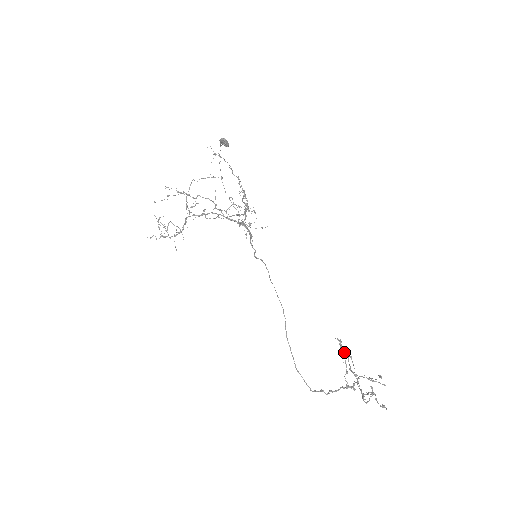
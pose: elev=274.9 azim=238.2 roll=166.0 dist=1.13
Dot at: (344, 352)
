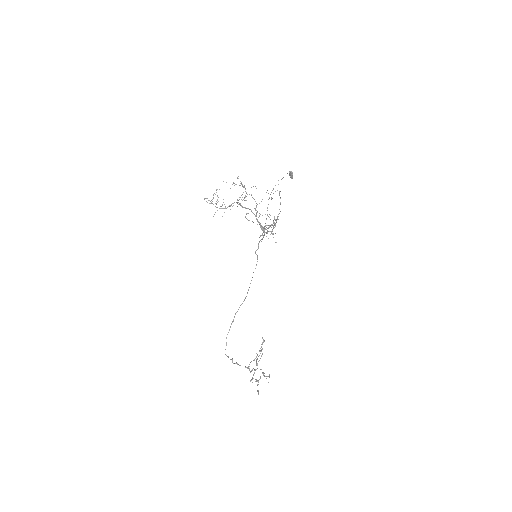
Dot at: (261, 349)
